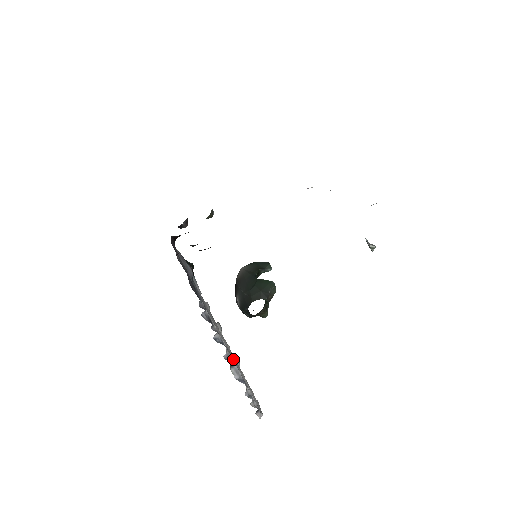
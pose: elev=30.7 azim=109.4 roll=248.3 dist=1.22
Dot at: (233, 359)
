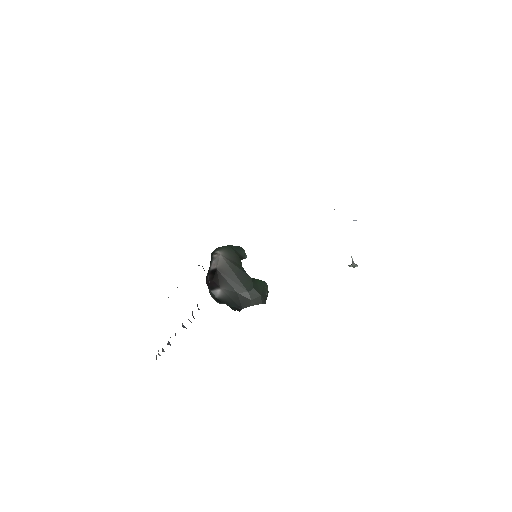
Dot at: occluded
